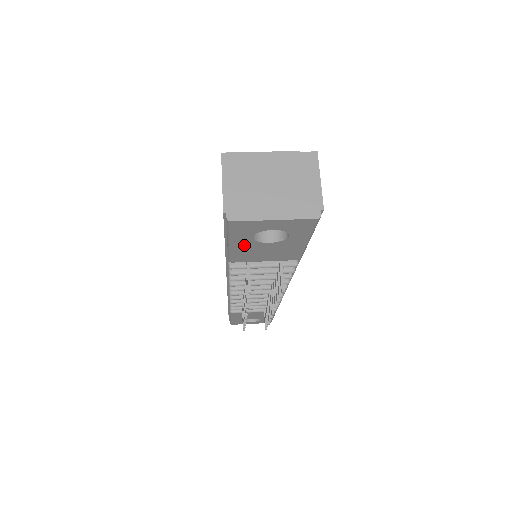
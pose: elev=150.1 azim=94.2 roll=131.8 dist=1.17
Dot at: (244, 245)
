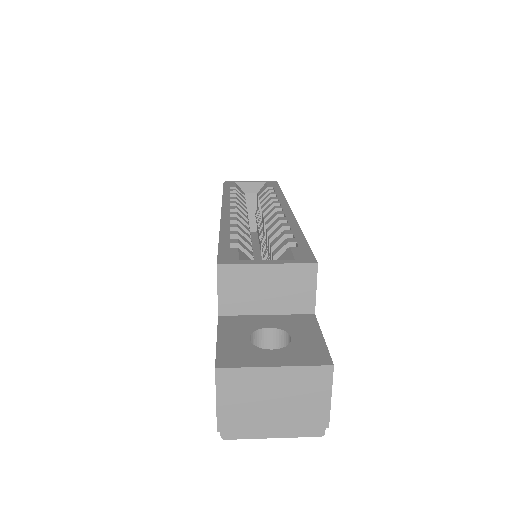
Dot at: occluded
